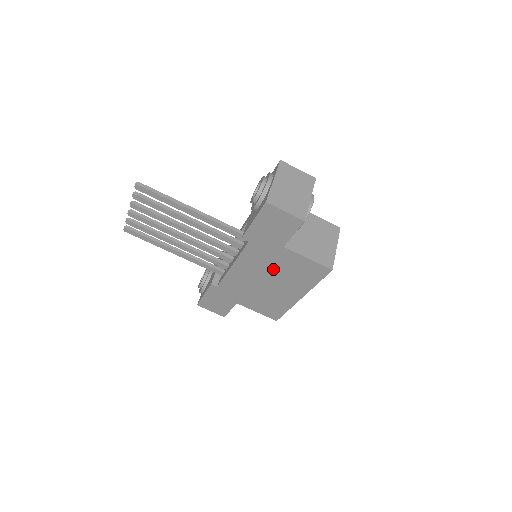
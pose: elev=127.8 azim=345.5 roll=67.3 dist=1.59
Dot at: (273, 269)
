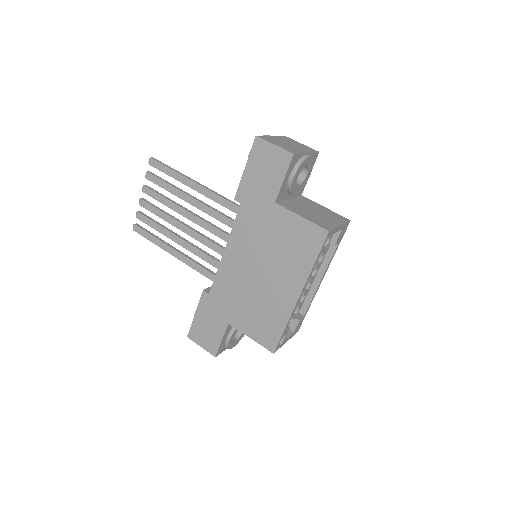
Dot at: (266, 246)
